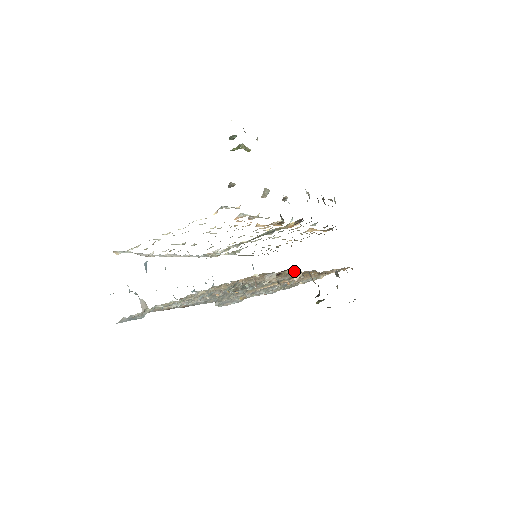
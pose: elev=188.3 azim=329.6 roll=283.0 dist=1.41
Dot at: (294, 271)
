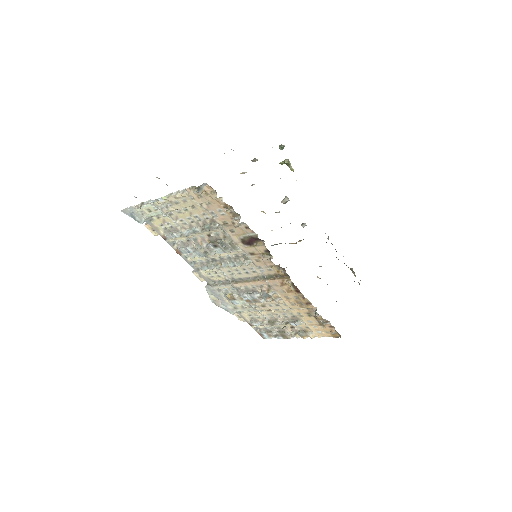
Dot at: (265, 247)
